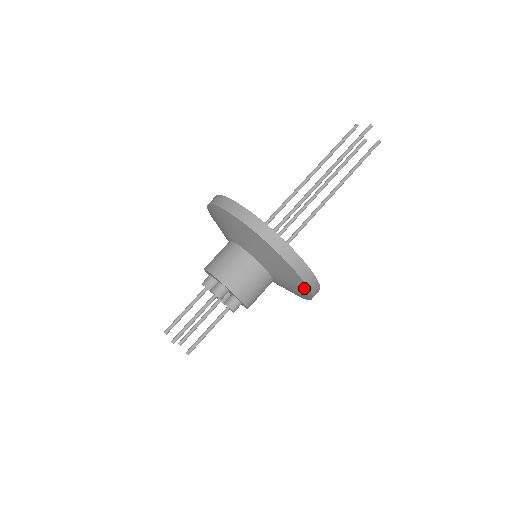
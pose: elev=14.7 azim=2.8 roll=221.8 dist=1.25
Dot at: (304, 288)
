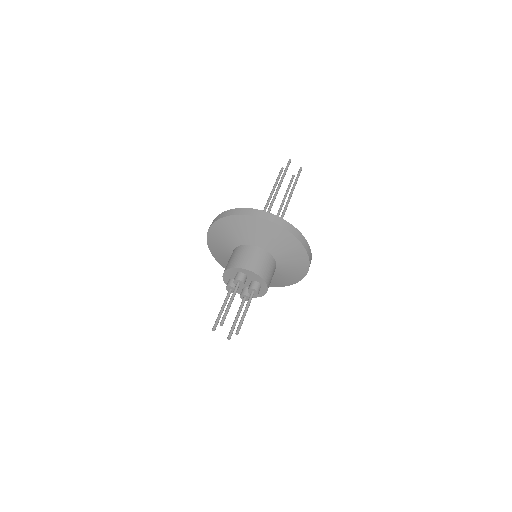
Dot at: (297, 245)
